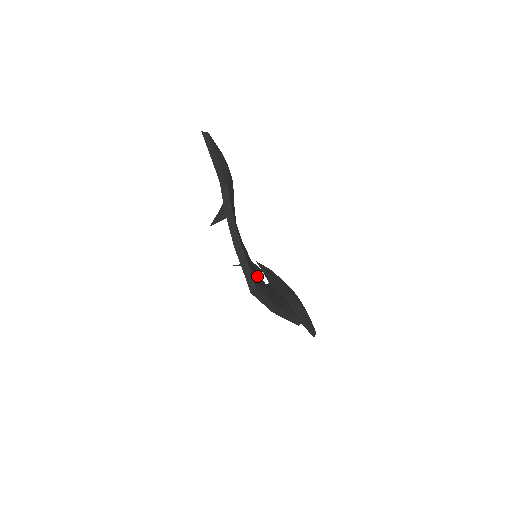
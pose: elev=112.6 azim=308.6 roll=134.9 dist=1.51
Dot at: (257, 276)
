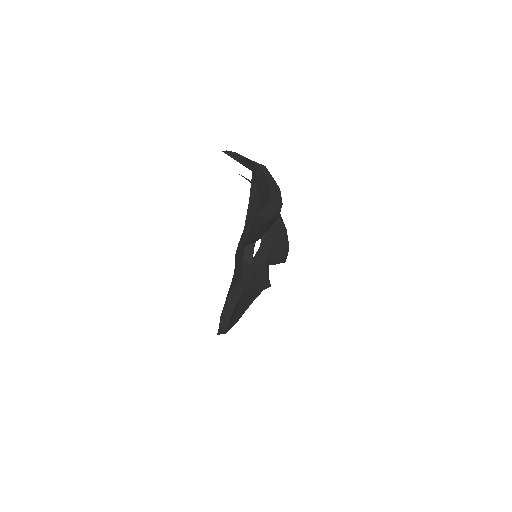
Dot at: (238, 304)
